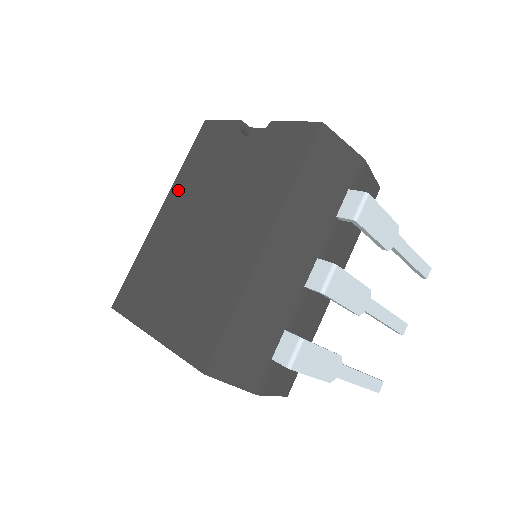
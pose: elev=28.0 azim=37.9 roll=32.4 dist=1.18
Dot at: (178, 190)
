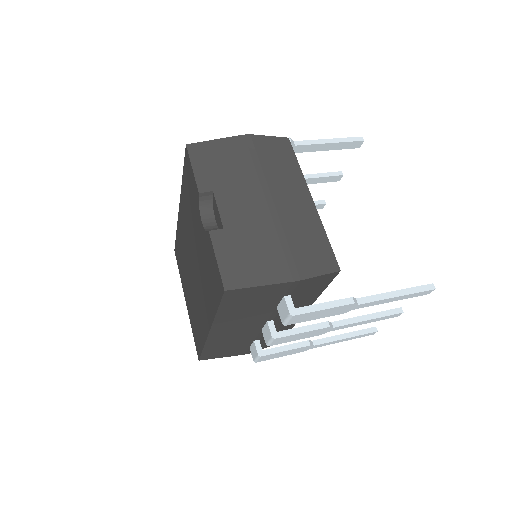
Dot at: (183, 204)
